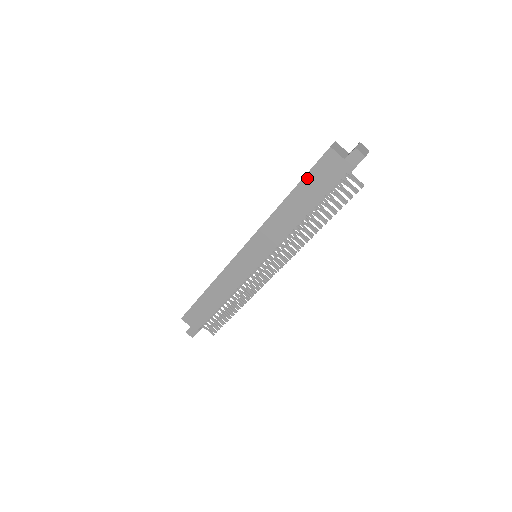
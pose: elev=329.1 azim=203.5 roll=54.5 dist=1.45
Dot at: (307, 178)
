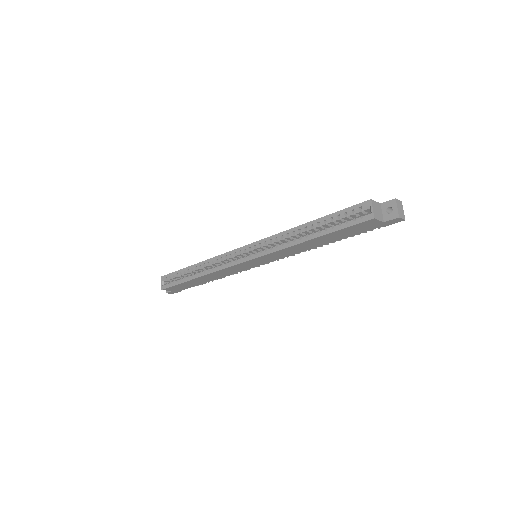
Dot at: (339, 231)
